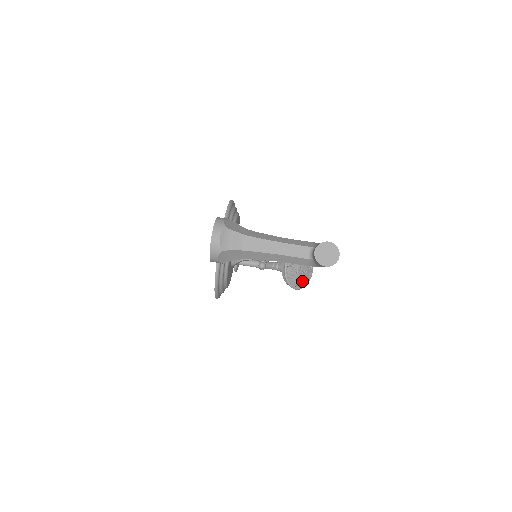
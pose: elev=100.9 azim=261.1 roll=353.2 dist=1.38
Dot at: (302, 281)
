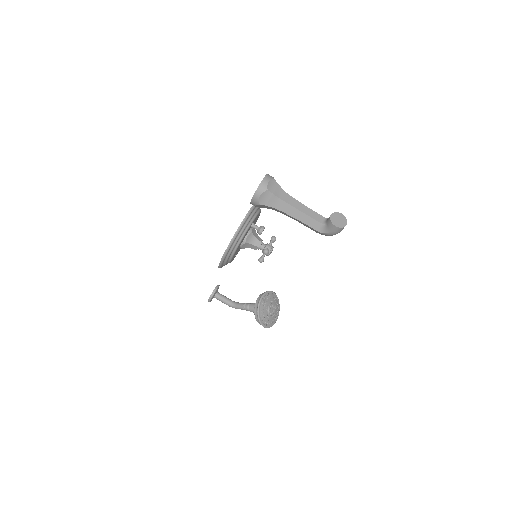
Dot at: (268, 320)
